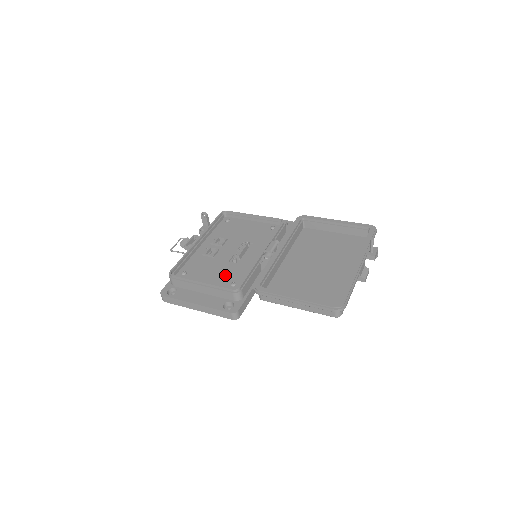
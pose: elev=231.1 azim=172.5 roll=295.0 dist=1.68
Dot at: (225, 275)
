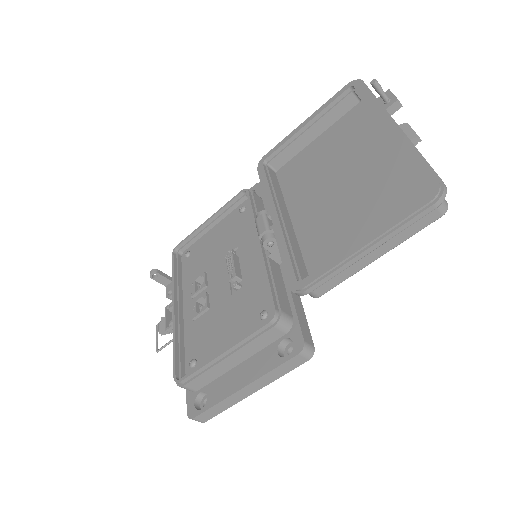
Dot at: (242, 315)
